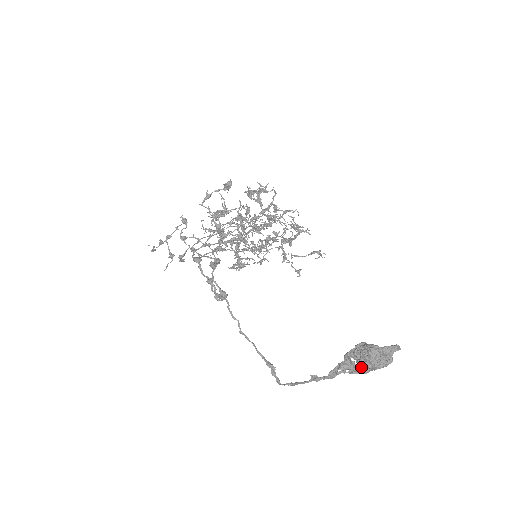
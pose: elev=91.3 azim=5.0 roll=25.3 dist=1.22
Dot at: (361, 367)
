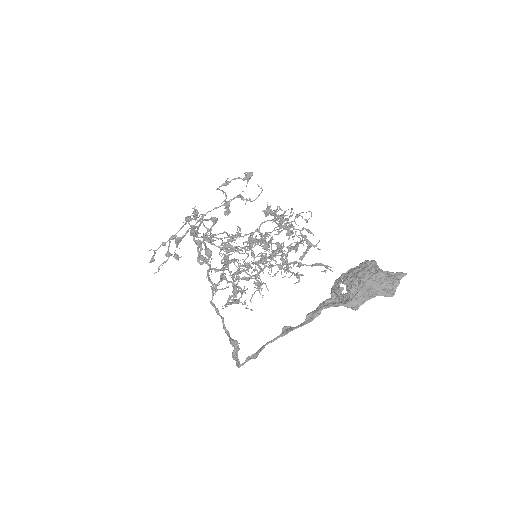
Dot at: (351, 291)
